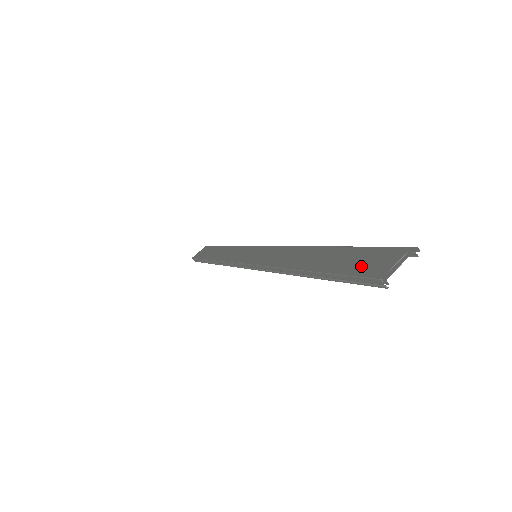
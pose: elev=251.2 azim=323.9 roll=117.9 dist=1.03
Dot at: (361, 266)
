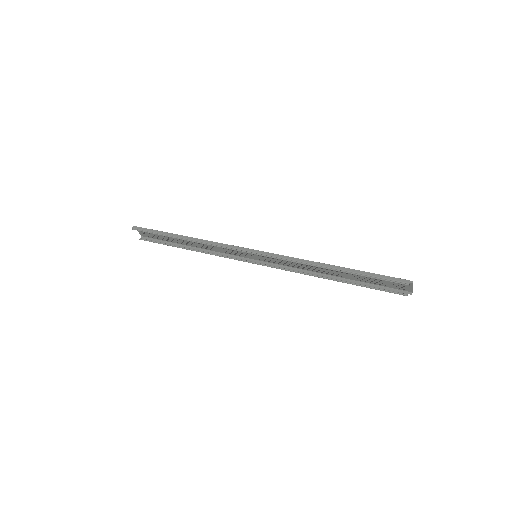
Dot at: occluded
